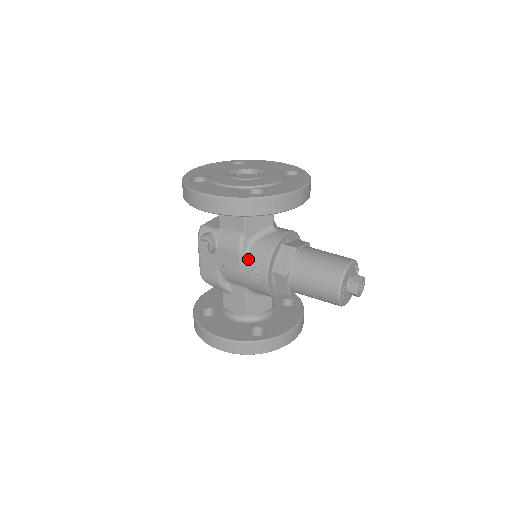
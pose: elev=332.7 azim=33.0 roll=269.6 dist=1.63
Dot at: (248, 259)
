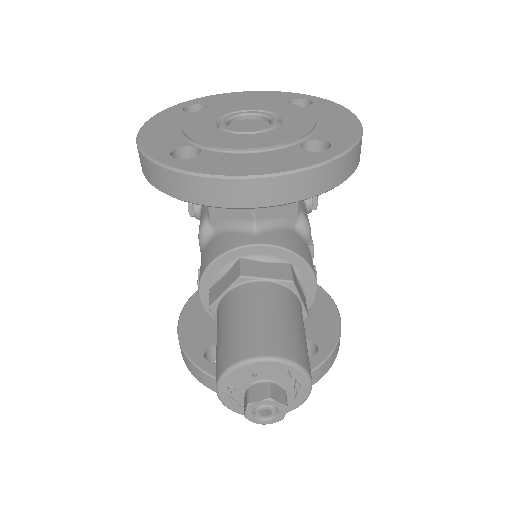
Dot at: (203, 252)
